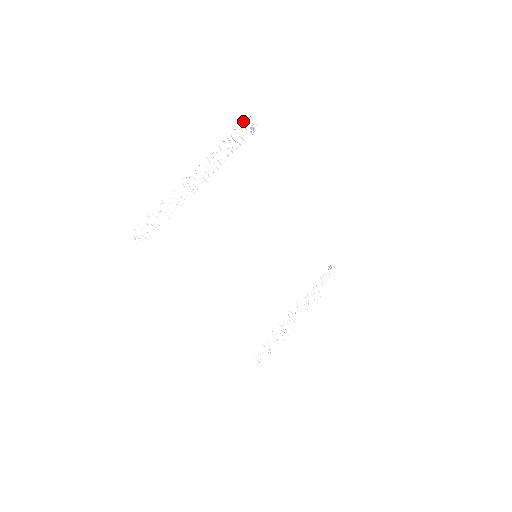
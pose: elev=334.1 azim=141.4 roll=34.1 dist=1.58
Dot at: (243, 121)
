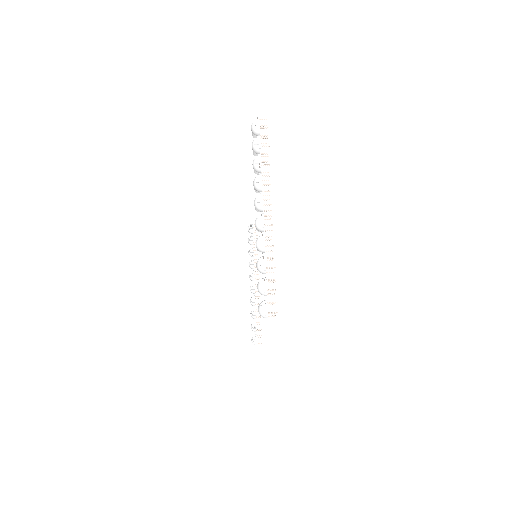
Dot at: (259, 129)
